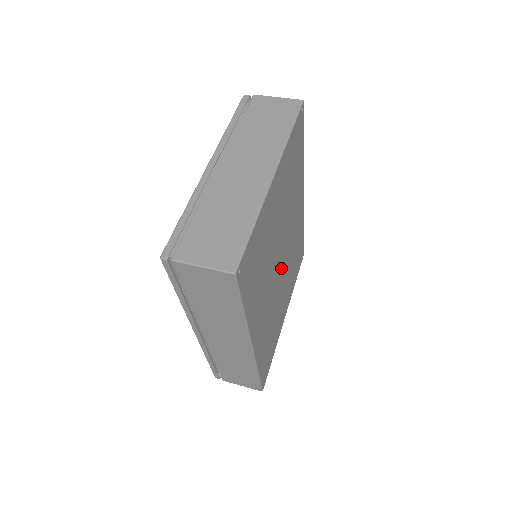
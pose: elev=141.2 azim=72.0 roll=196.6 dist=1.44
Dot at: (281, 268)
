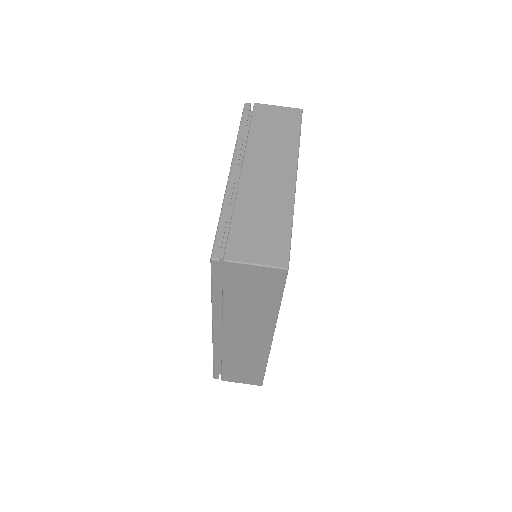
Dot at: occluded
